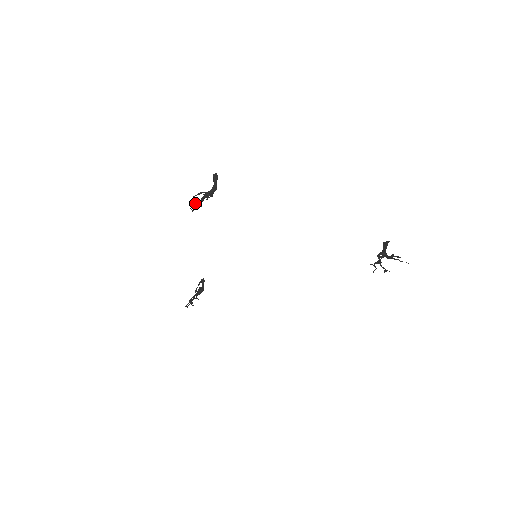
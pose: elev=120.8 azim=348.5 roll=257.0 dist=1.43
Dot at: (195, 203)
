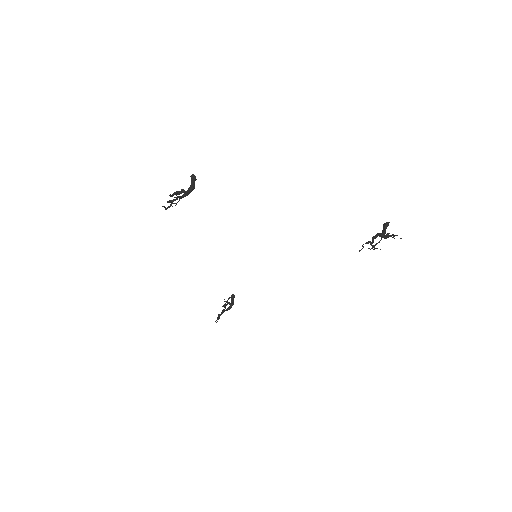
Dot at: occluded
